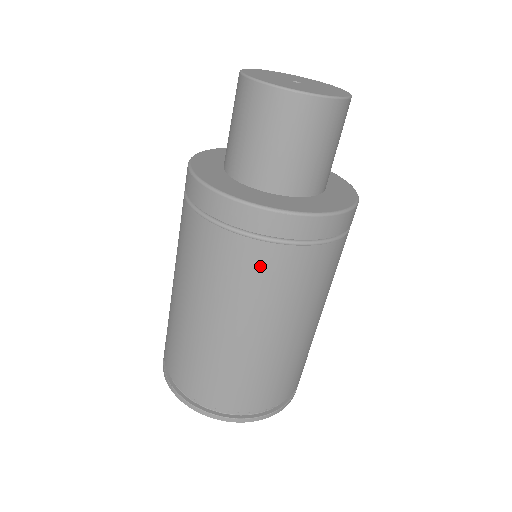
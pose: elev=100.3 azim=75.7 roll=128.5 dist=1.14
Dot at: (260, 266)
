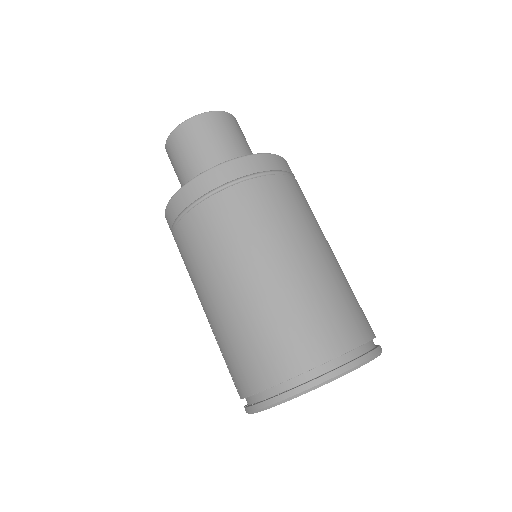
Dot at: (255, 200)
